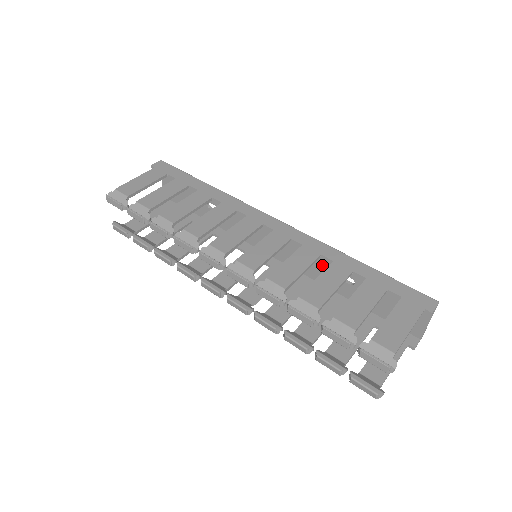
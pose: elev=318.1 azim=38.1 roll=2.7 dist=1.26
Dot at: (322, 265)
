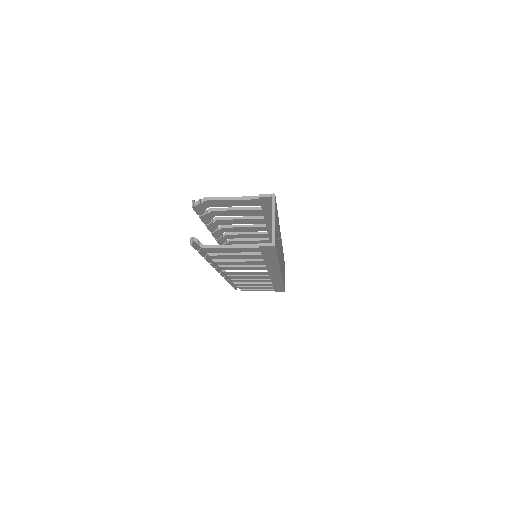
Dot at: occluded
